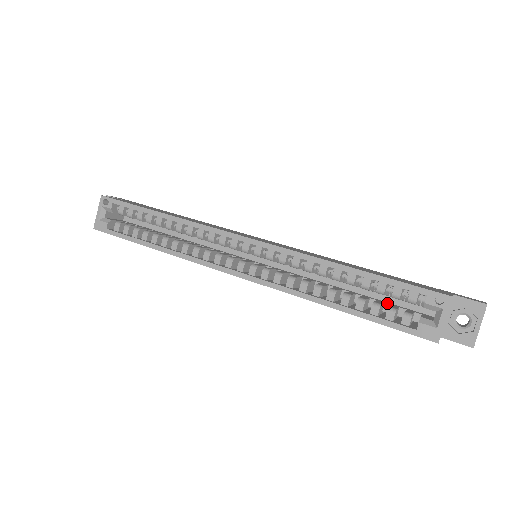
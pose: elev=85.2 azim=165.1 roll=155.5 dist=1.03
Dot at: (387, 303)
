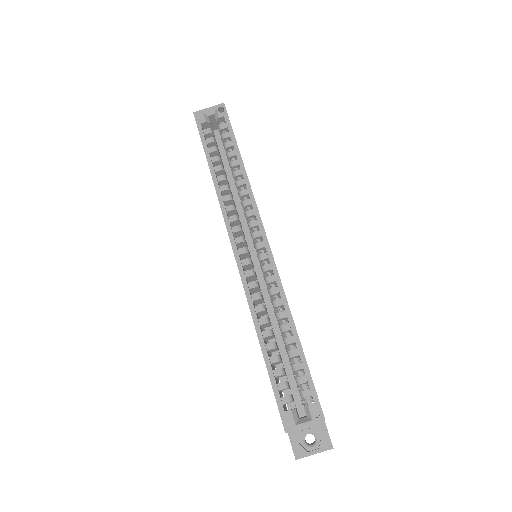
Dot at: (287, 377)
